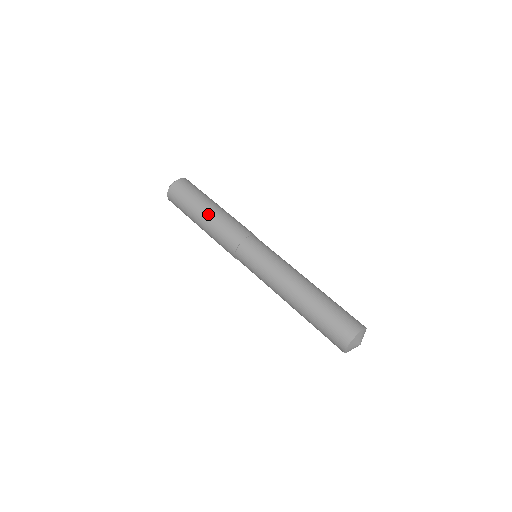
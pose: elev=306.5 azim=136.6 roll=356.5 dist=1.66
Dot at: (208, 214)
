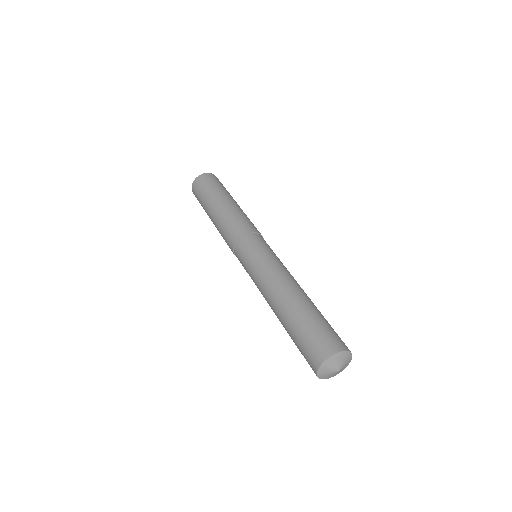
Dot at: (229, 203)
